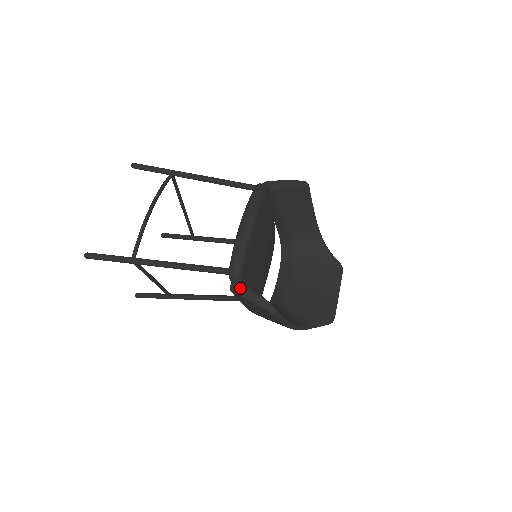
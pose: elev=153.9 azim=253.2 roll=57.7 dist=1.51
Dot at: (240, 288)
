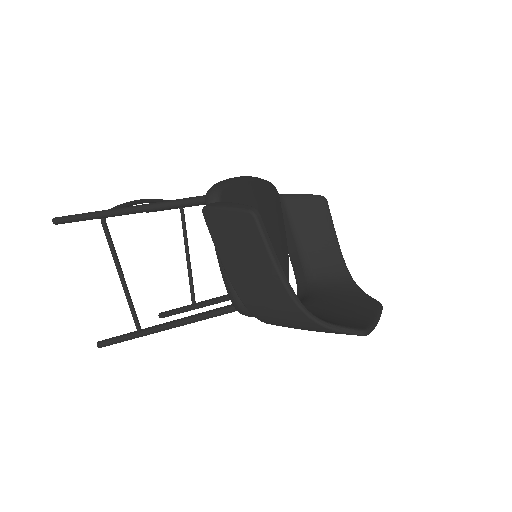
Dot at: (215, 203)
